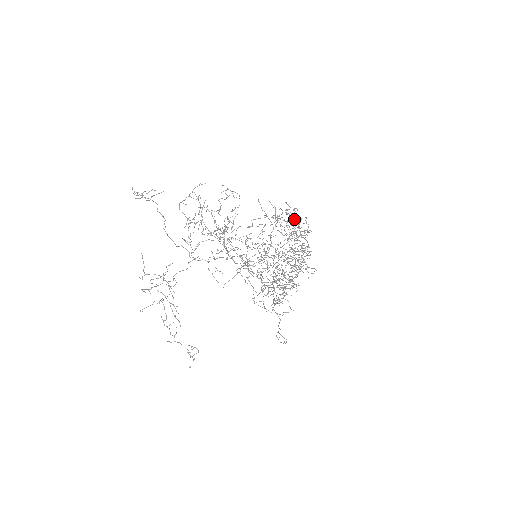
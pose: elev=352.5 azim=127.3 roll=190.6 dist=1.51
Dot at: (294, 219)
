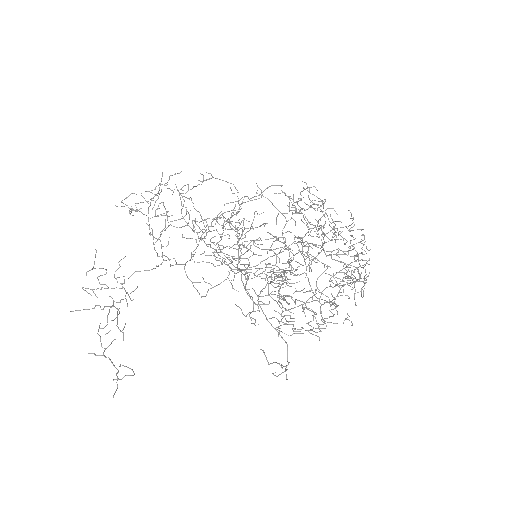
Dot at: occluded
